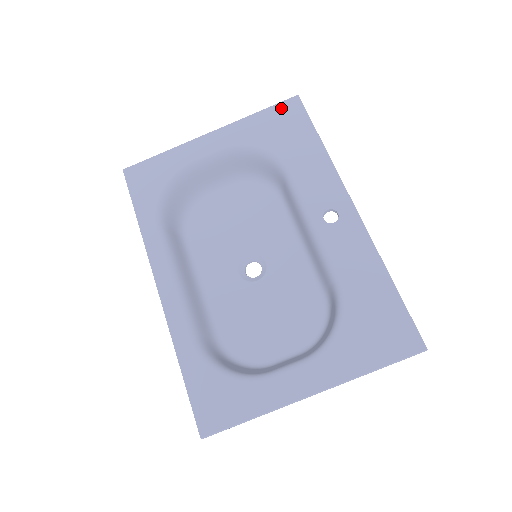
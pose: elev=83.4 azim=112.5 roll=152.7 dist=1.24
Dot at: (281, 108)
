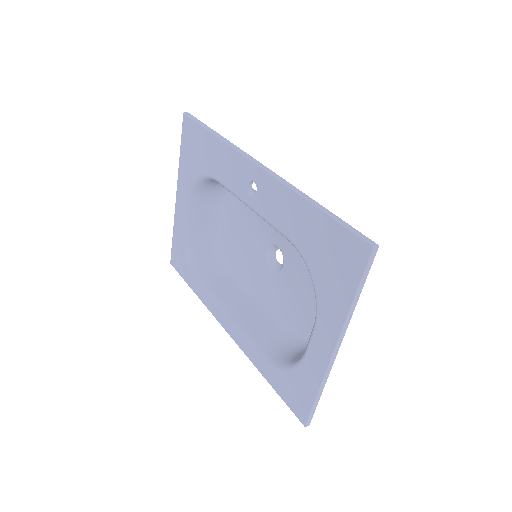
Dot at: (184, 135)
